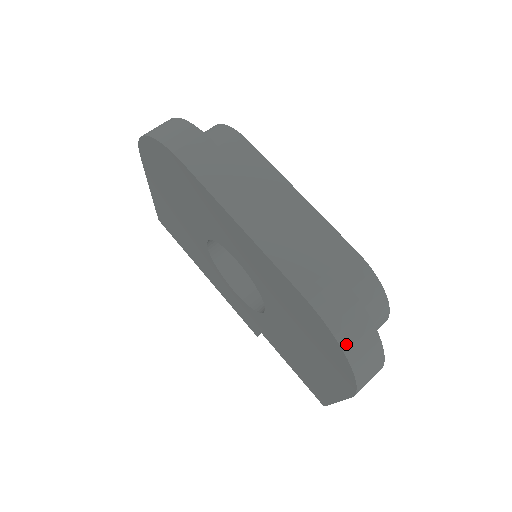
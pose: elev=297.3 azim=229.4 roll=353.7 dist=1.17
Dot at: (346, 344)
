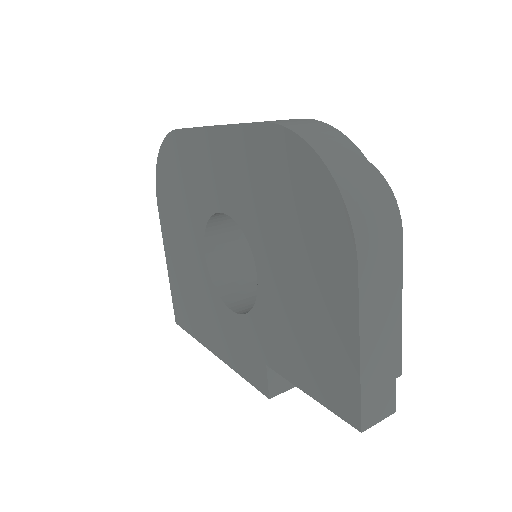
Dot at: (316, 144)
